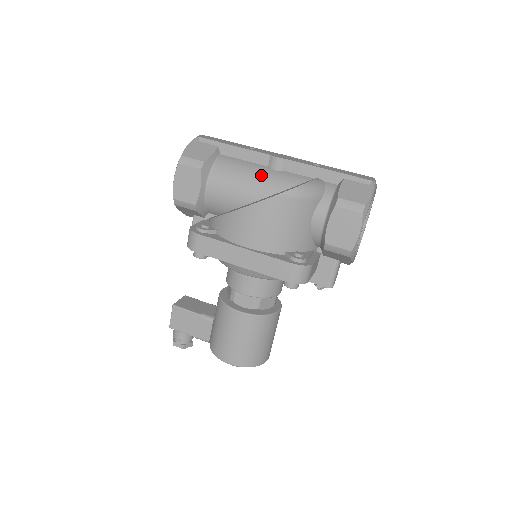
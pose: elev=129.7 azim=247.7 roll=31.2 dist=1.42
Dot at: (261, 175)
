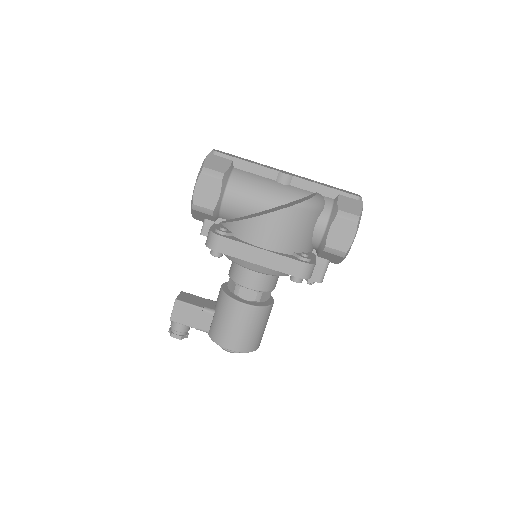
Dot at: (272, 188)
